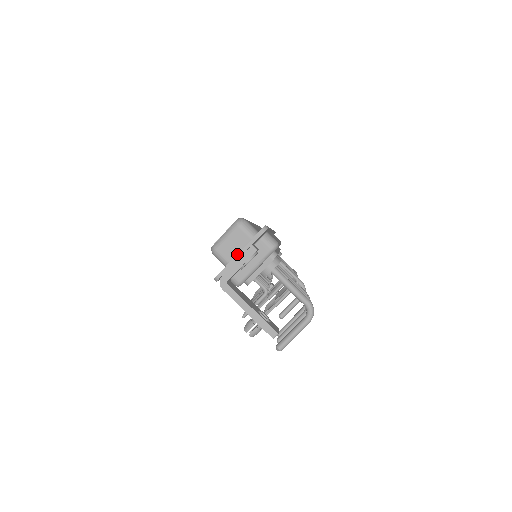
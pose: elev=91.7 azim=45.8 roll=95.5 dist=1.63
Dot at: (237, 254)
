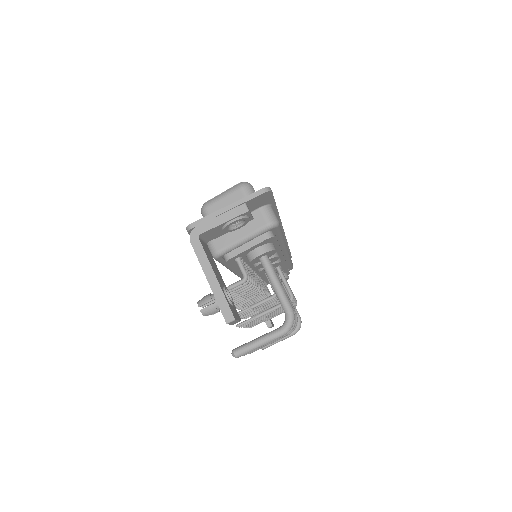
Dot at: (224, 207)
